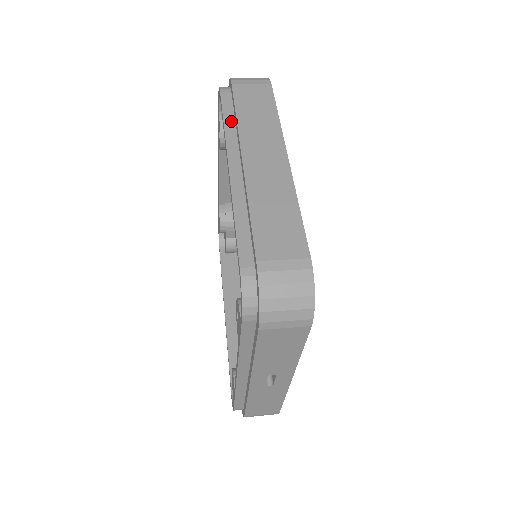
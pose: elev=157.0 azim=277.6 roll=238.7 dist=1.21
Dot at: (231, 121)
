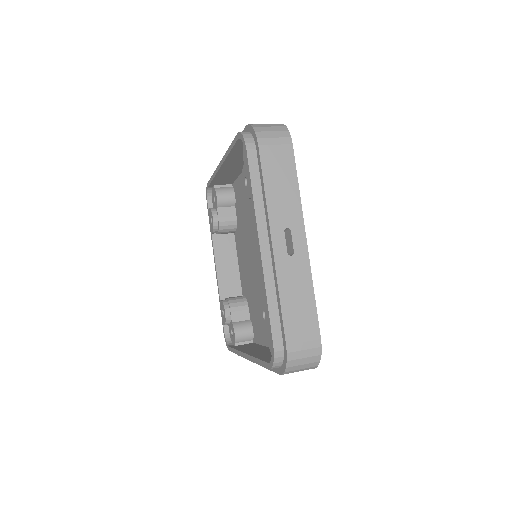
Dot at: occluded
